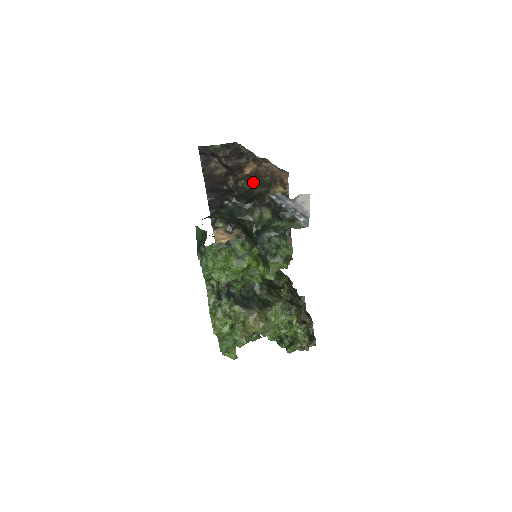
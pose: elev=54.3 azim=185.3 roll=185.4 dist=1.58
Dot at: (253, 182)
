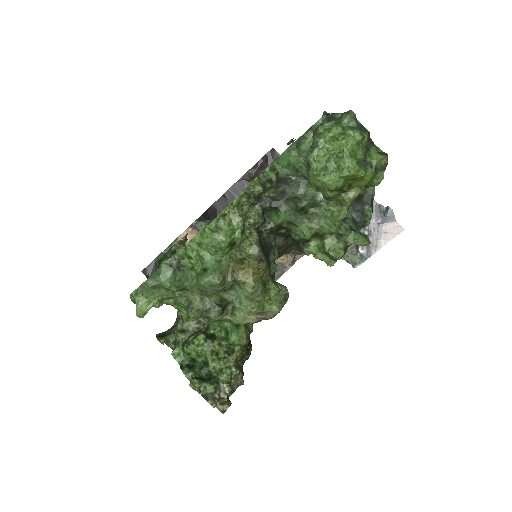
Dot at: occluded
